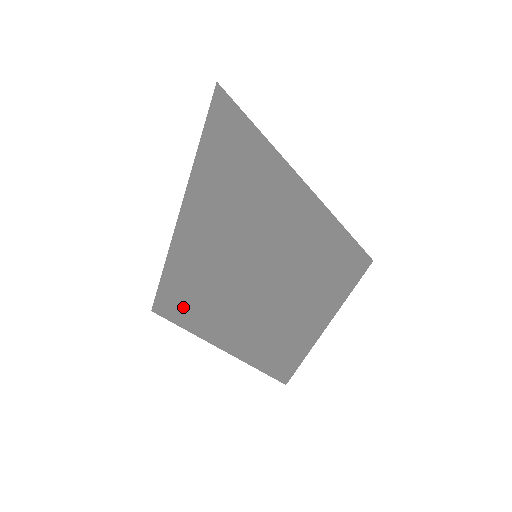
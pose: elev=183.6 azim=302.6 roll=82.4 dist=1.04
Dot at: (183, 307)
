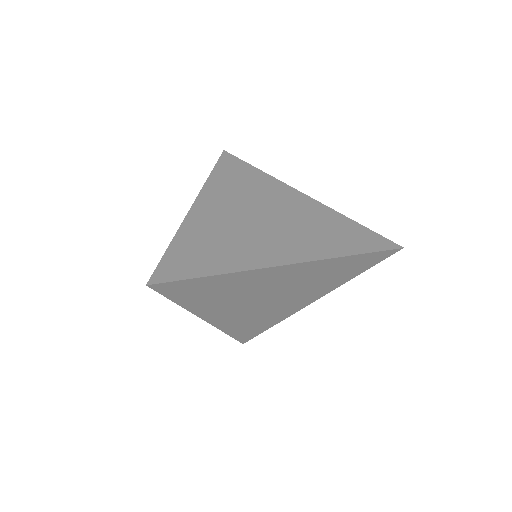
Dot at: occluded
